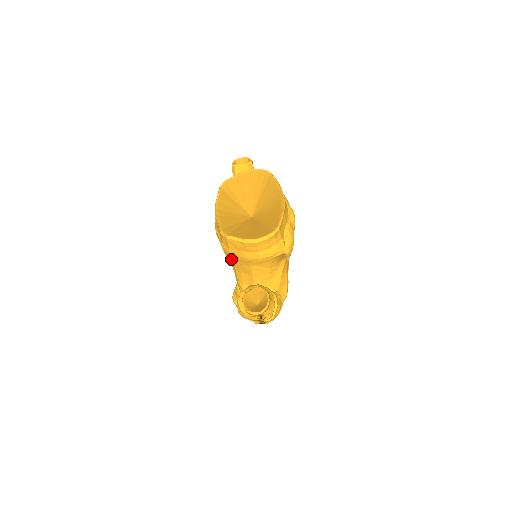
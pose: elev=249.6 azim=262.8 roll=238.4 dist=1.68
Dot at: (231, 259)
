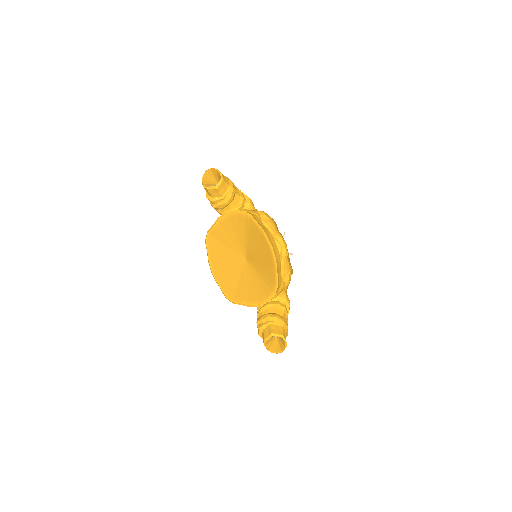
Dot at: occluded
